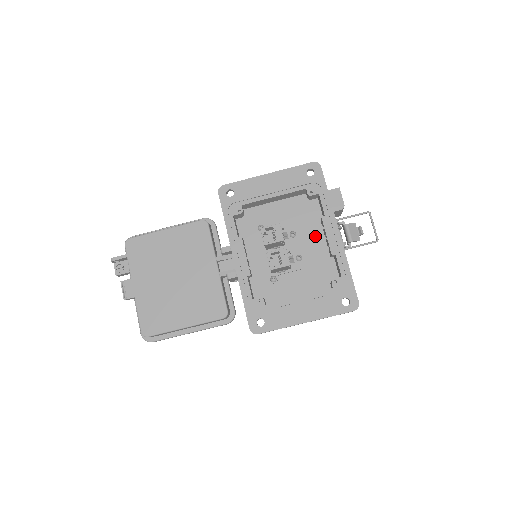
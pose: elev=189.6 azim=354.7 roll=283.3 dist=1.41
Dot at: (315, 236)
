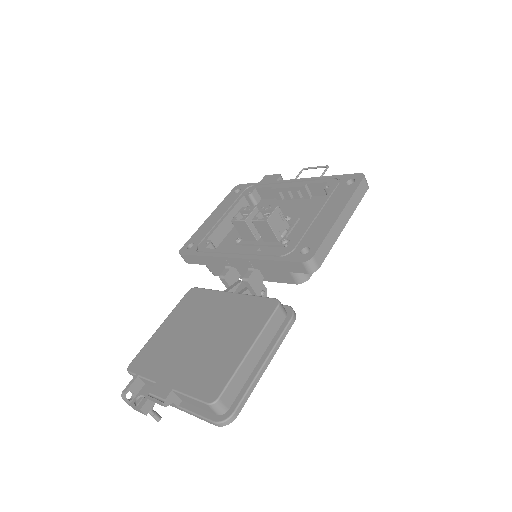
Dot at: (284, 206)
